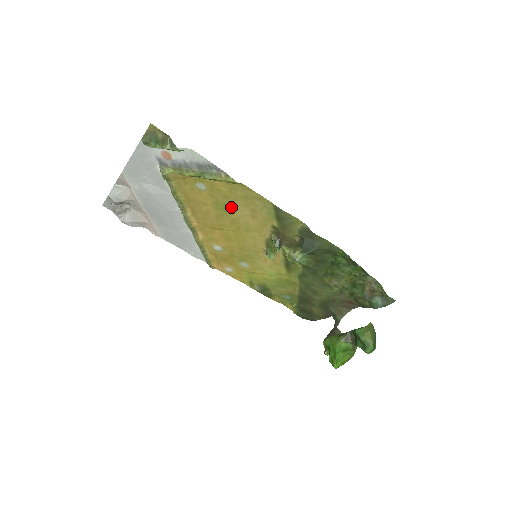
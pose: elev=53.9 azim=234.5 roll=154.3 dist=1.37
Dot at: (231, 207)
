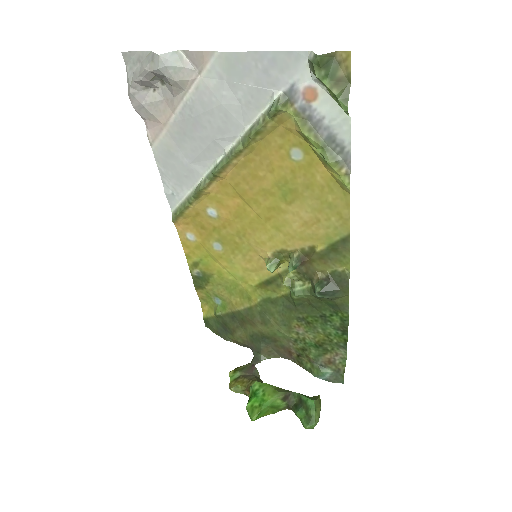
Dot at: (297, 198)
